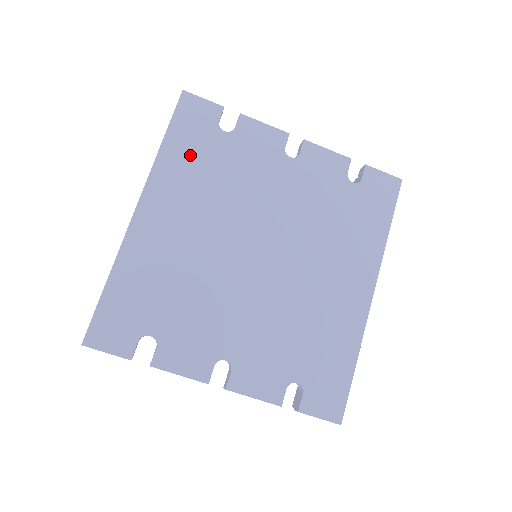
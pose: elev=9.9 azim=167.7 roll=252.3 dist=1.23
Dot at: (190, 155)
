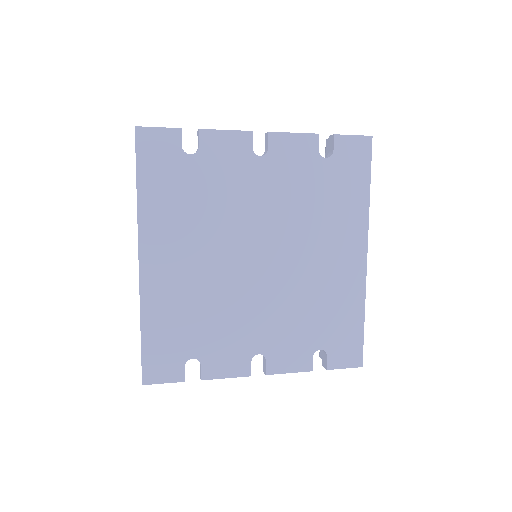
Dot at: (167, 192)
